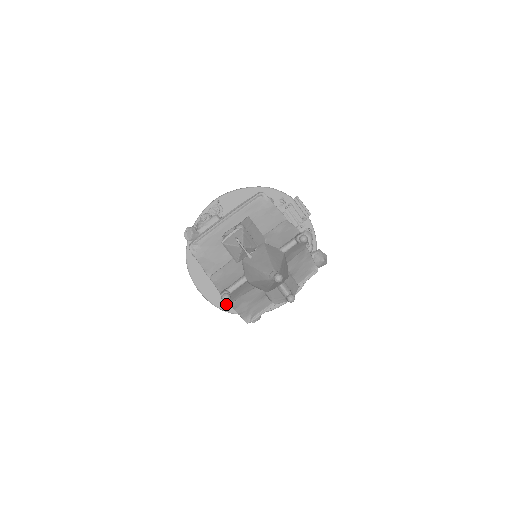
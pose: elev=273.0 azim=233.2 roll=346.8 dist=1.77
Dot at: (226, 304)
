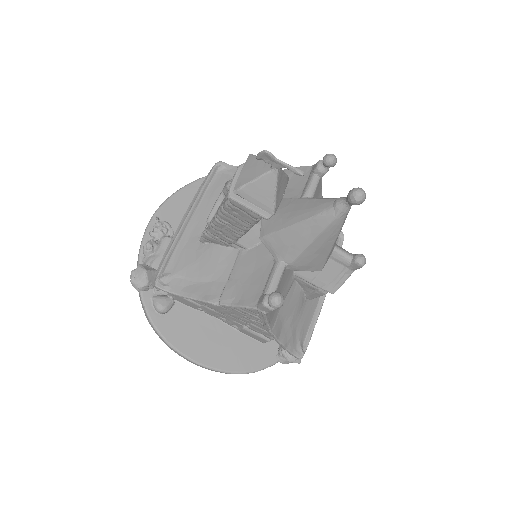
Dot at: (244, 361)
